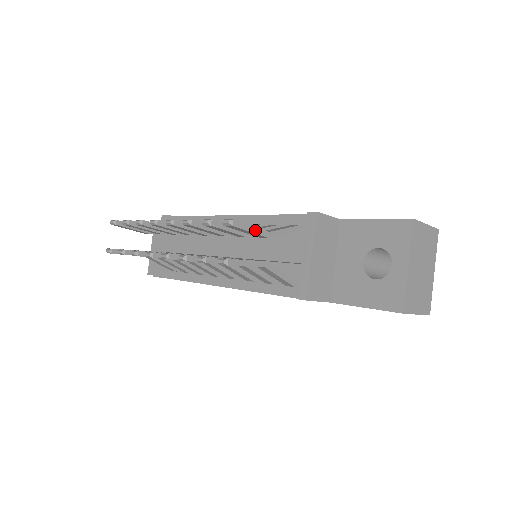
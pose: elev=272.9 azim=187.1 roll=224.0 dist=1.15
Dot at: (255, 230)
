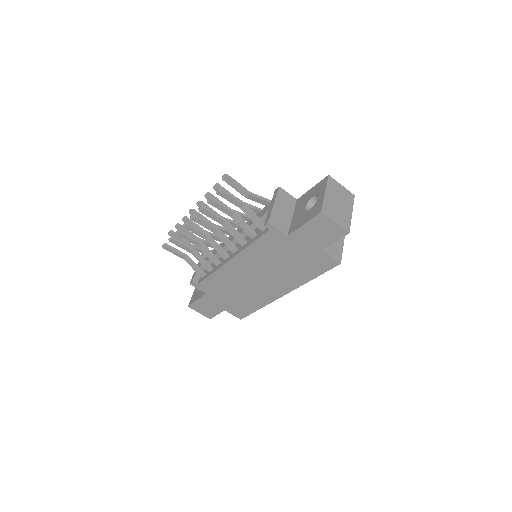
Dot at: (240, 186)
